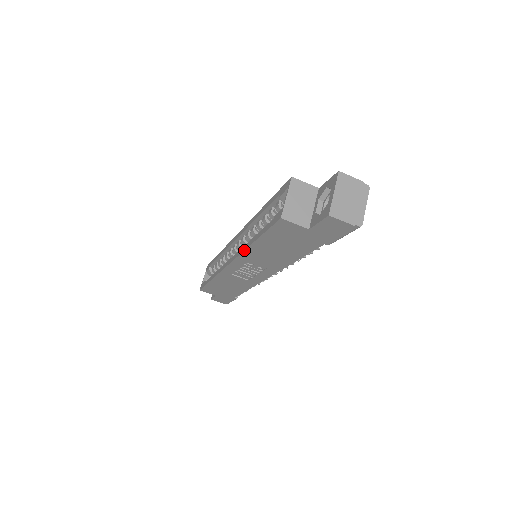
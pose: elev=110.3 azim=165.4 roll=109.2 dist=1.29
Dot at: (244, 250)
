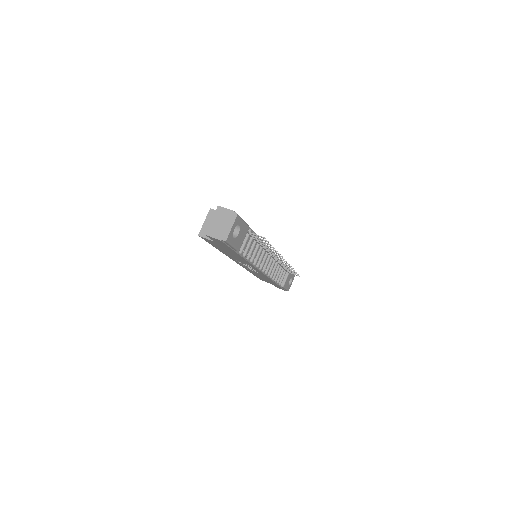
Dot at: (223, 253)
